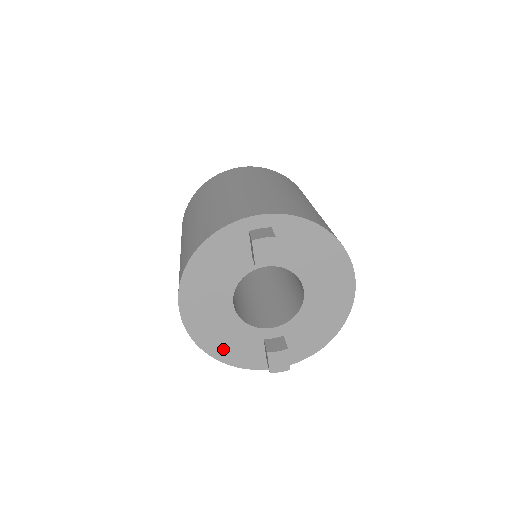
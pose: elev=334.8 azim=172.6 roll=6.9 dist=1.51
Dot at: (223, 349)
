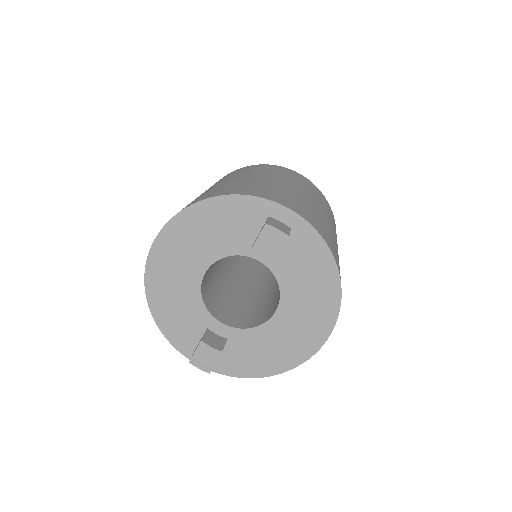
Dot at: (165, 309)
